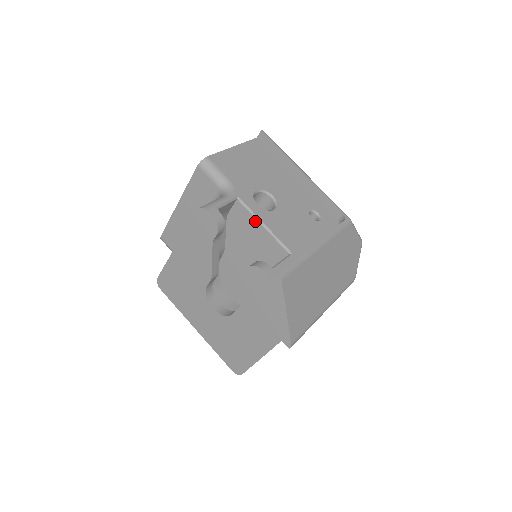
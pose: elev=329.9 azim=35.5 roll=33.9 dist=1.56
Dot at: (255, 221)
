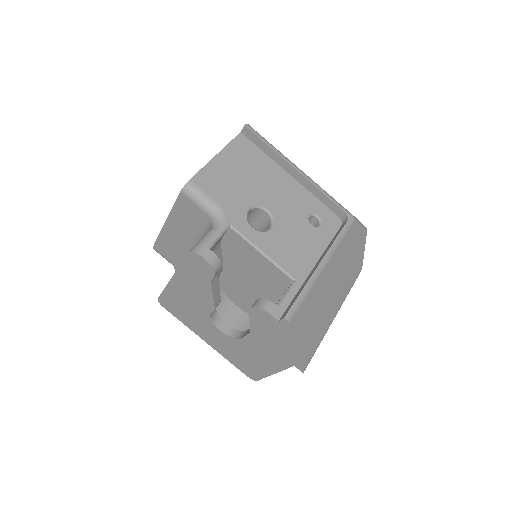
Dot at: (252, 249)
